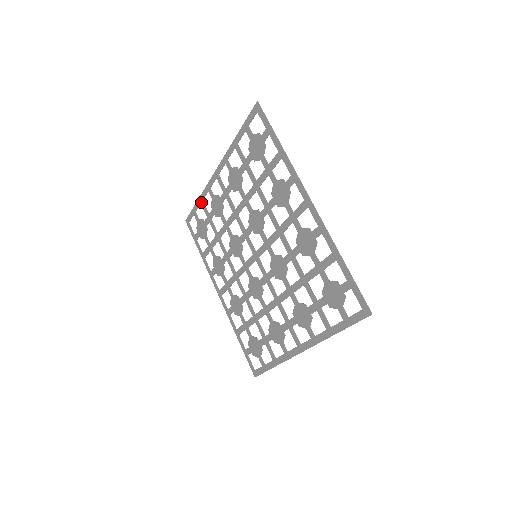
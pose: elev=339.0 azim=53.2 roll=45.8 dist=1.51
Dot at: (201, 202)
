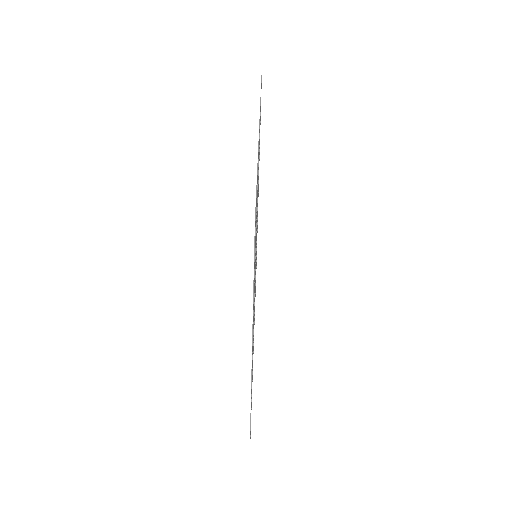
Dot at: occluded
